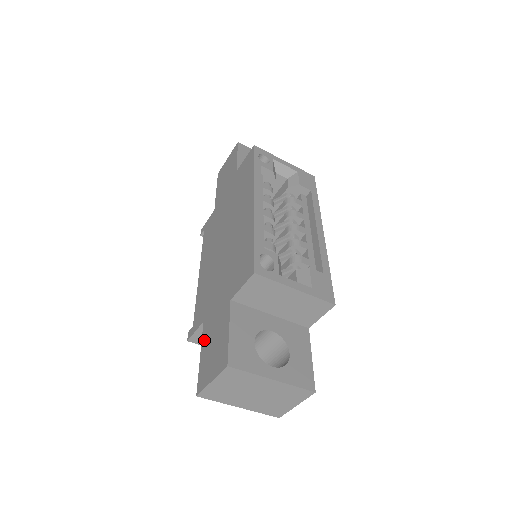
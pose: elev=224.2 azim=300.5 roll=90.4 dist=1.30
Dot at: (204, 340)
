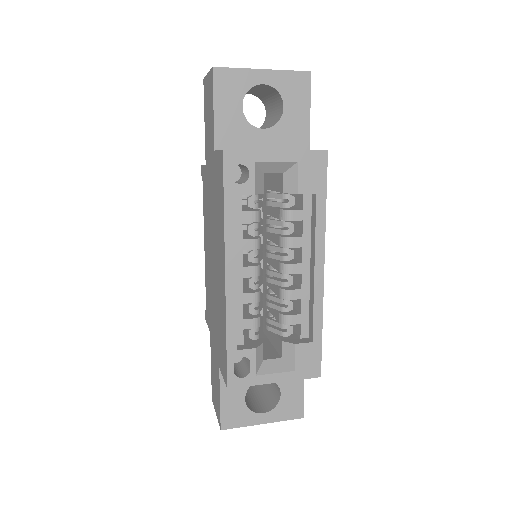
Dot at: (211, 357)
